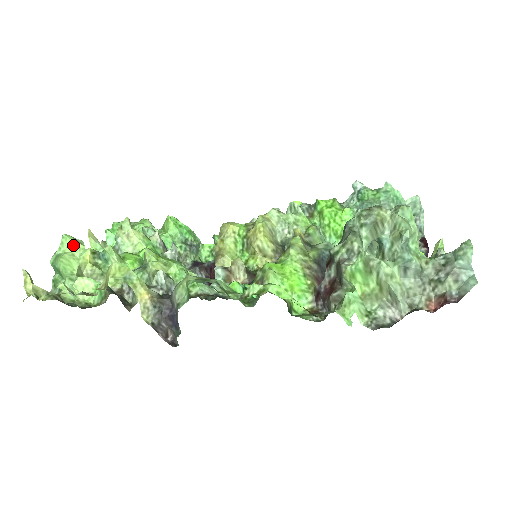
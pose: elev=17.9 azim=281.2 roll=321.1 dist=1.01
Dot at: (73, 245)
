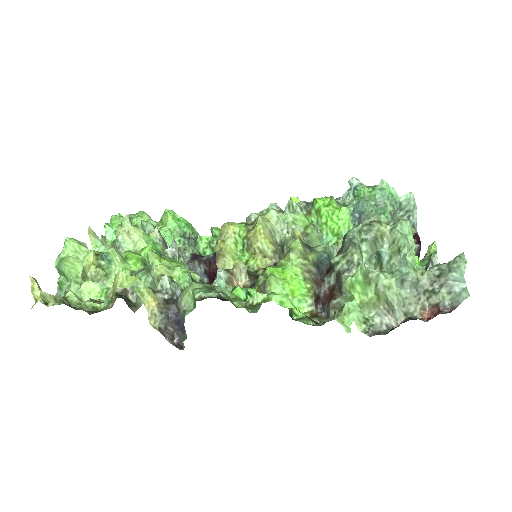
Dot at: (77, 248)
